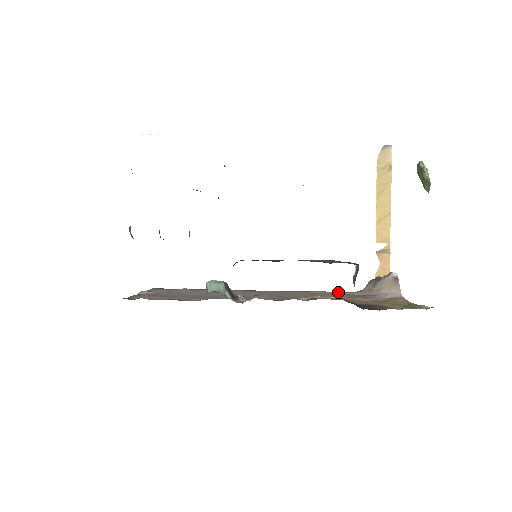
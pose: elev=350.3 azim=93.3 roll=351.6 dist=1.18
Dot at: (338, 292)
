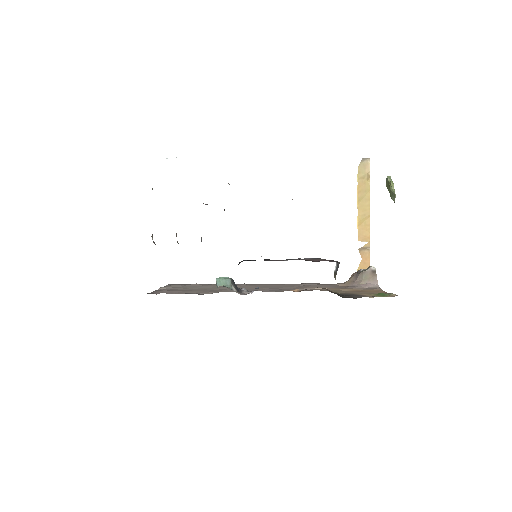
Dot at: (326, 284)
